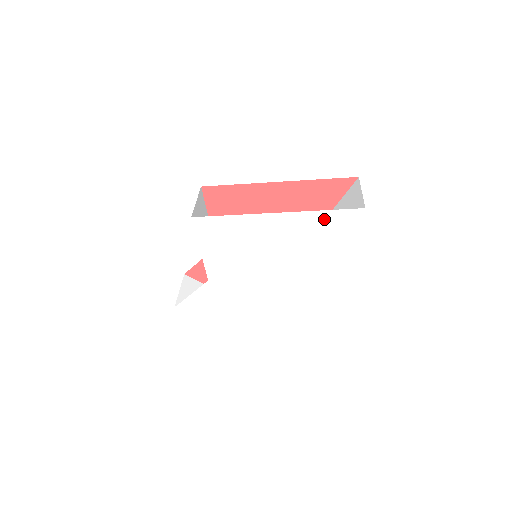
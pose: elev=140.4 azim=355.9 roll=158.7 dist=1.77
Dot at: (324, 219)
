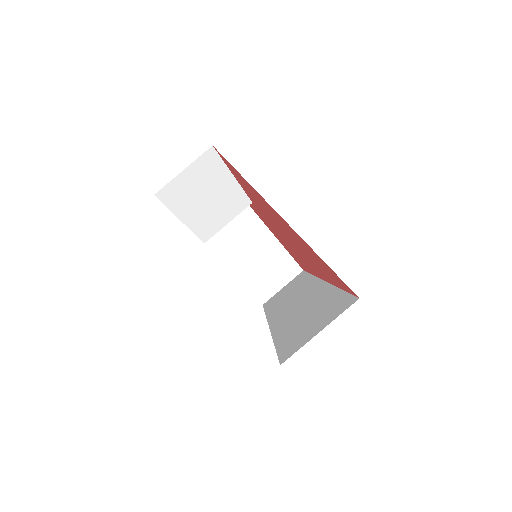
Dot at: occluded
